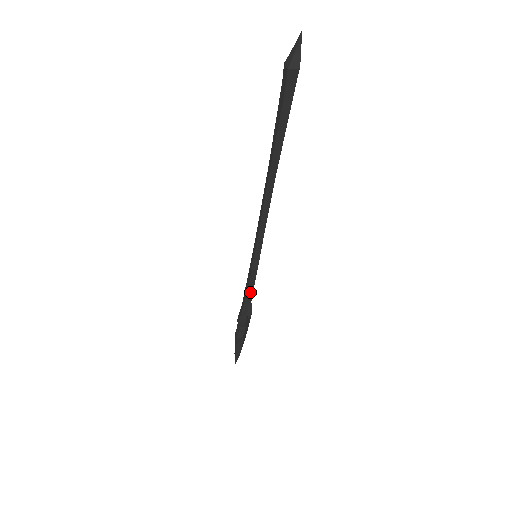
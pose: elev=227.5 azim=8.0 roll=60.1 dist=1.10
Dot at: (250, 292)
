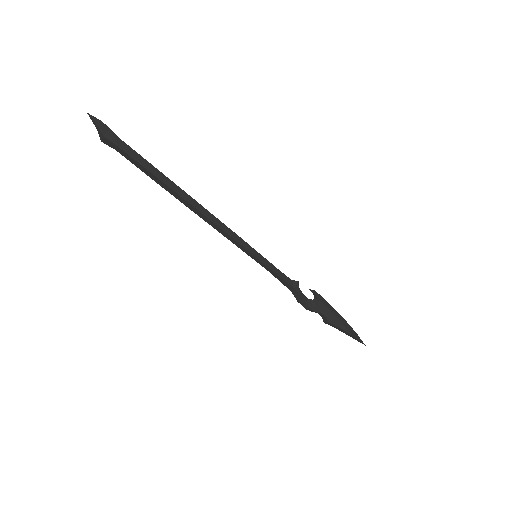
Dot at: (287, 284)
